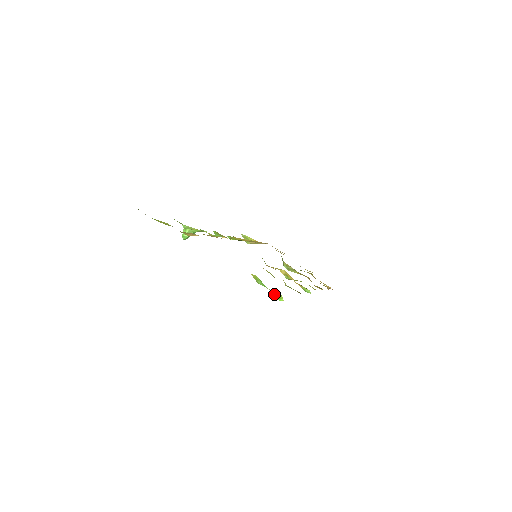
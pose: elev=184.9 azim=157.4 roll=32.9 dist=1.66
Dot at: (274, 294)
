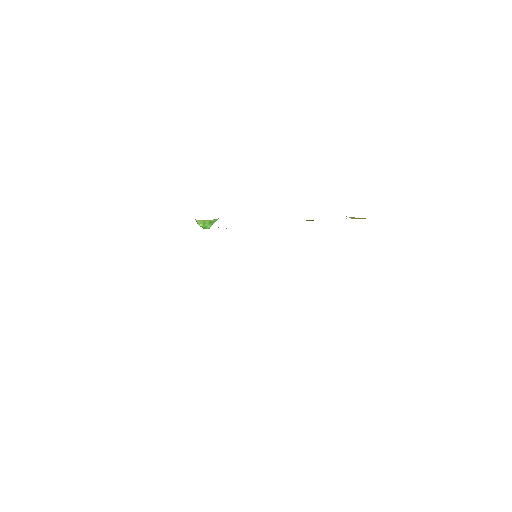
Dot at: occluded
